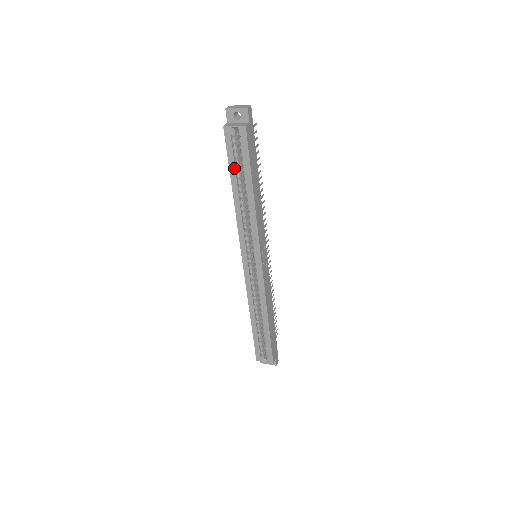
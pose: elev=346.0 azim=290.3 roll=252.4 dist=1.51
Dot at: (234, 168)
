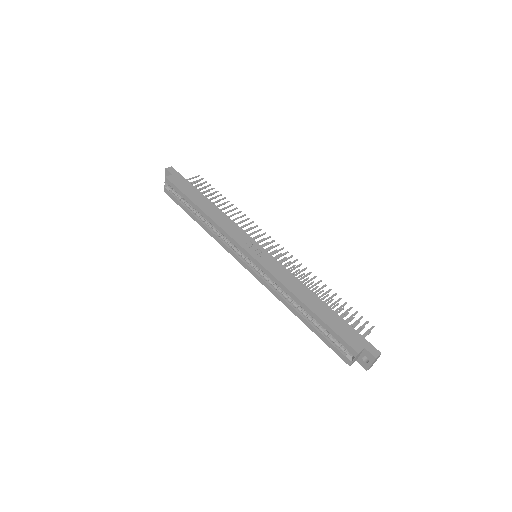
Dot at: (185, 208)
